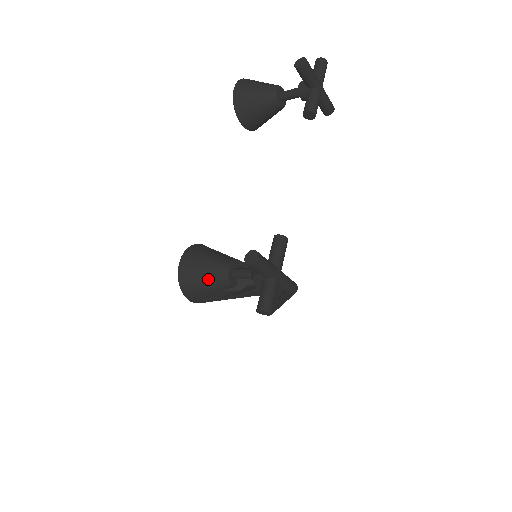
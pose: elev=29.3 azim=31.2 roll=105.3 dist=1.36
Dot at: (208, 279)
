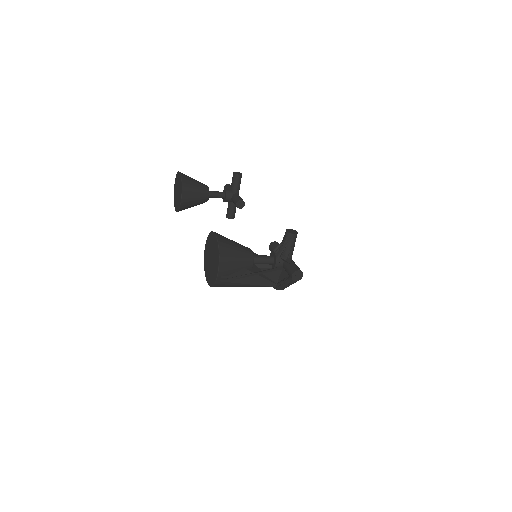
Dot at: (241, 252)
